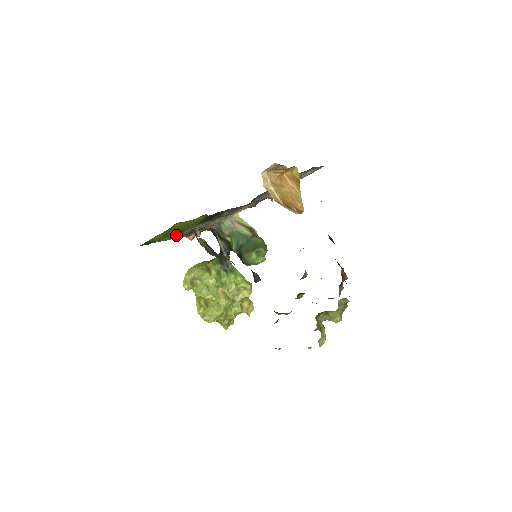
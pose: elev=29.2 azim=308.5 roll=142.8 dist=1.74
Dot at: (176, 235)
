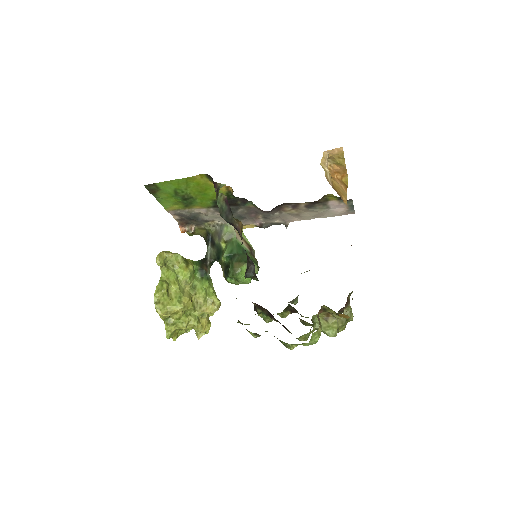
Dot at: (178, 207)
